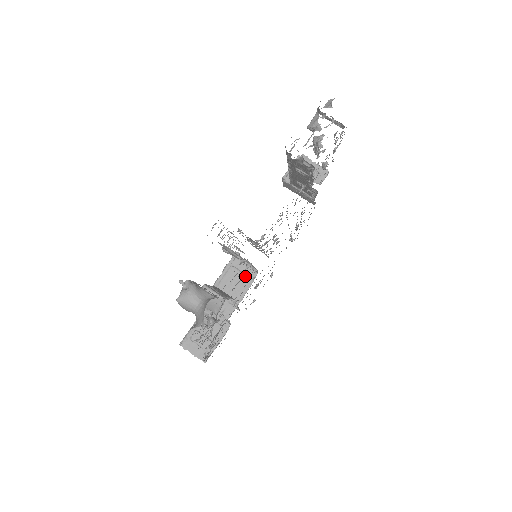
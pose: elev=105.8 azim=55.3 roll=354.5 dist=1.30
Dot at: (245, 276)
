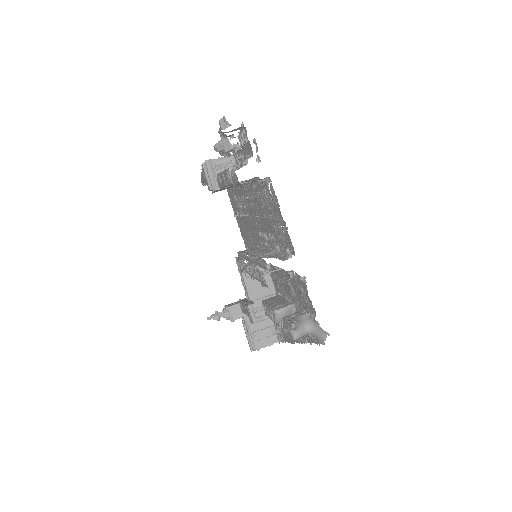
Dot at: occluded
